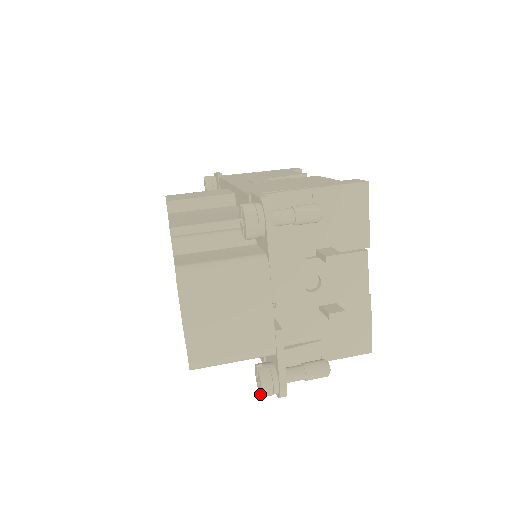
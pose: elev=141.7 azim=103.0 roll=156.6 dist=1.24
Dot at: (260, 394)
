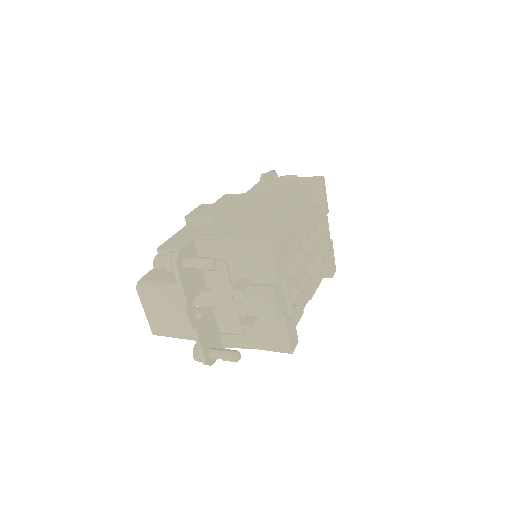
Dot at: occluded
